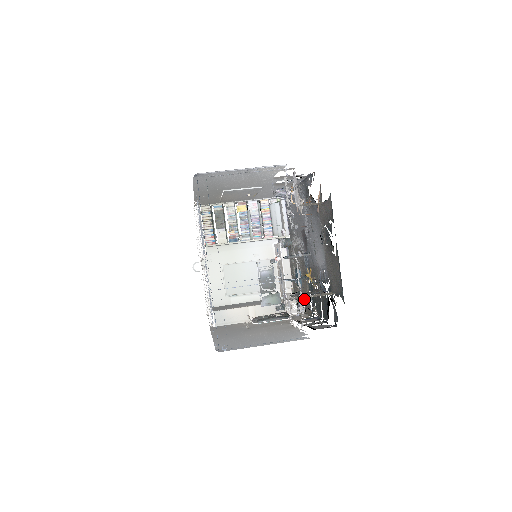
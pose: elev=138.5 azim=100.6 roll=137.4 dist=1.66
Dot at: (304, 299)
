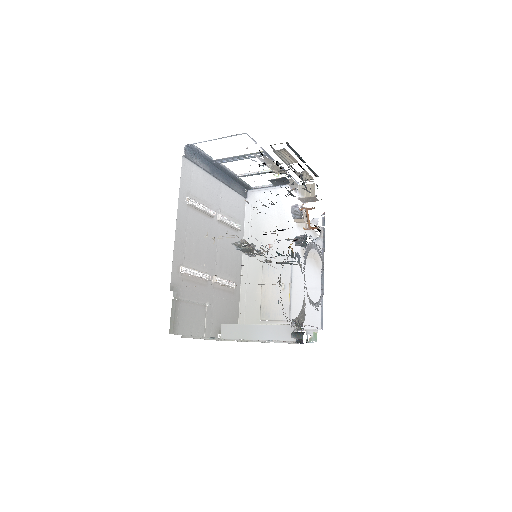
Dot at: occluded
